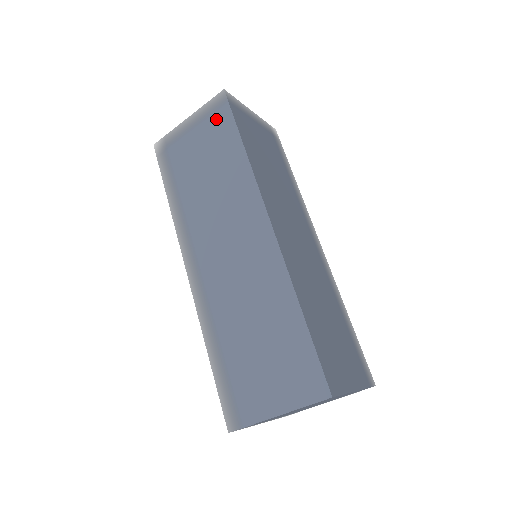
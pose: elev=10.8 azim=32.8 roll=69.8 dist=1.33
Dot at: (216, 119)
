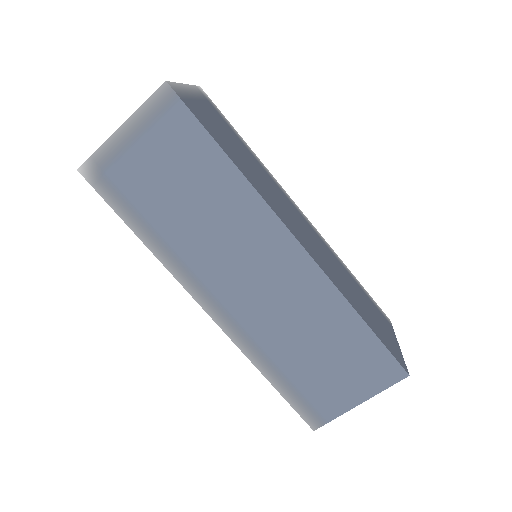
Dot at: (170, 125)
